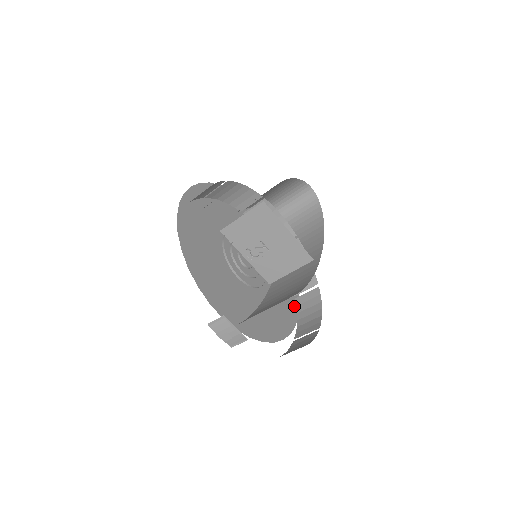
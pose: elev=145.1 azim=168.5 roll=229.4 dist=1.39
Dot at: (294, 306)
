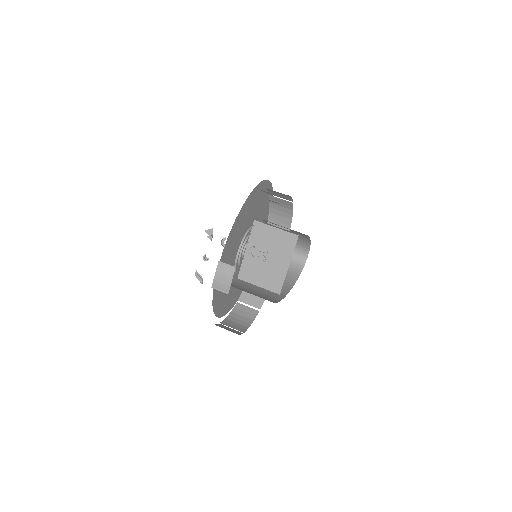
Dot at: (231, 305)
